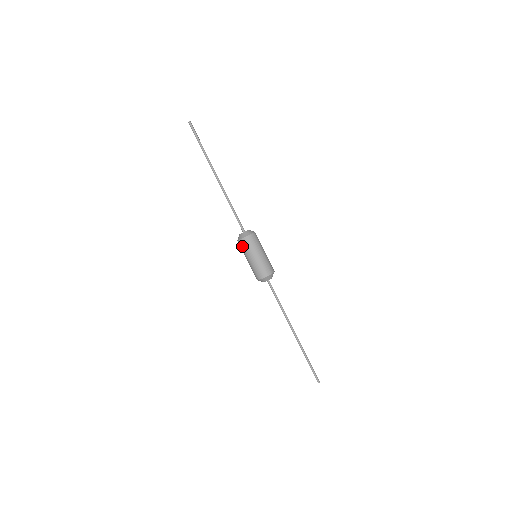
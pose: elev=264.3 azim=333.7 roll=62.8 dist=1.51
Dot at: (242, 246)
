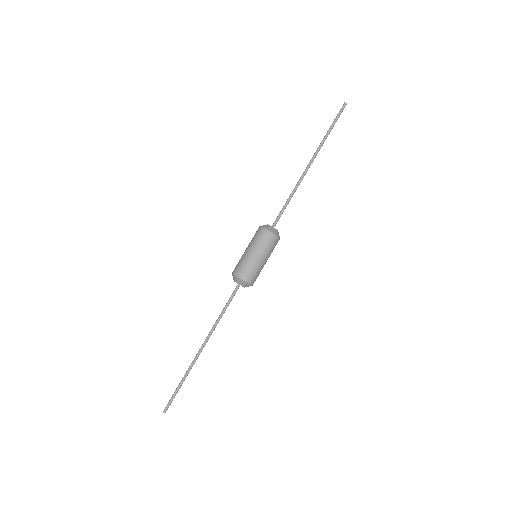
Dot at: (255, 233)
